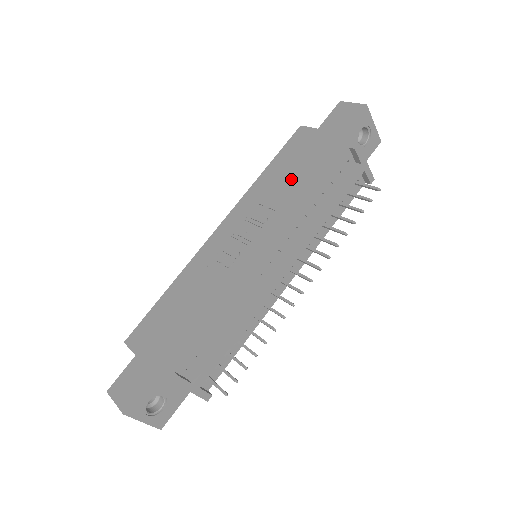
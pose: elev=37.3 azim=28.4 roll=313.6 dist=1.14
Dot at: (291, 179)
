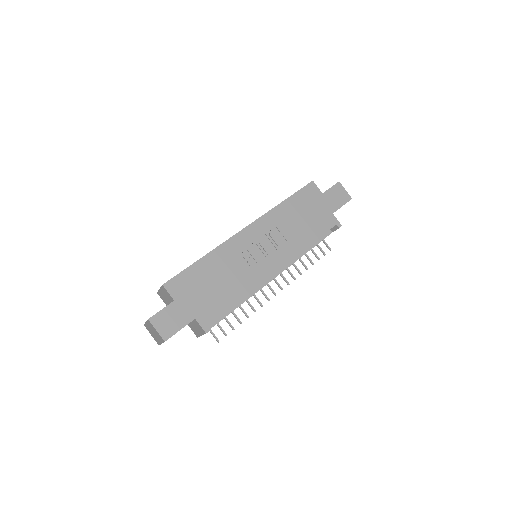
Dot at: (300, 223)
